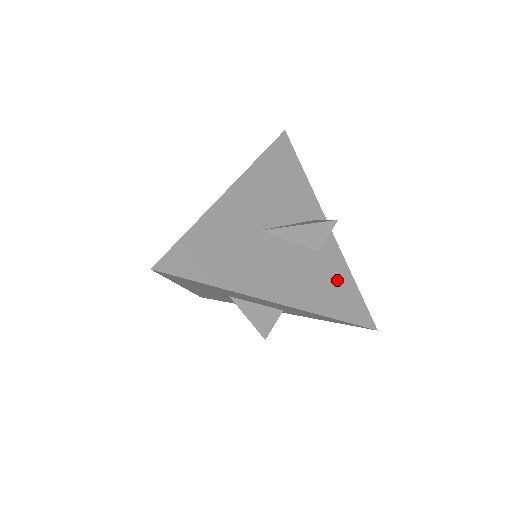
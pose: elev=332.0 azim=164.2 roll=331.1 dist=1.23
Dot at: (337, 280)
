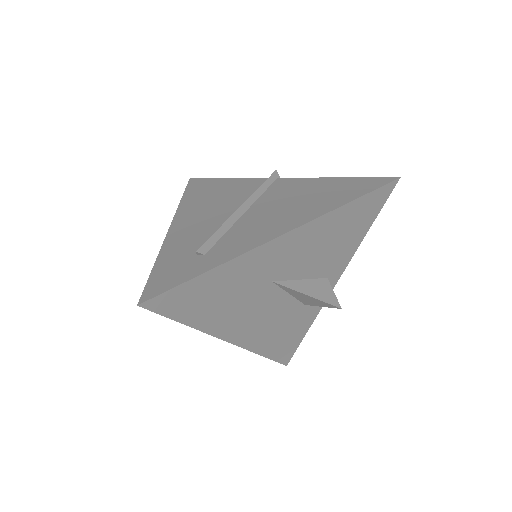
Dot at: (295, 329)
